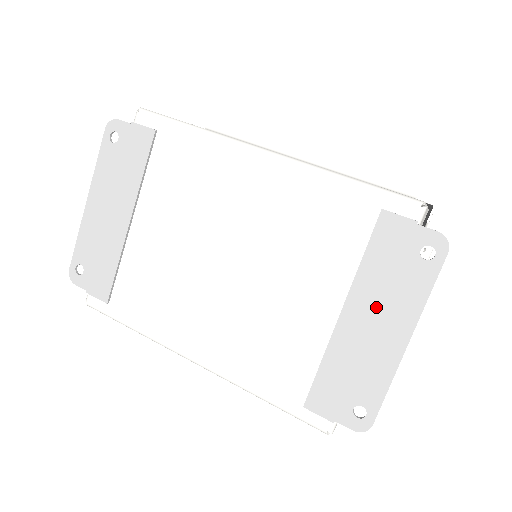
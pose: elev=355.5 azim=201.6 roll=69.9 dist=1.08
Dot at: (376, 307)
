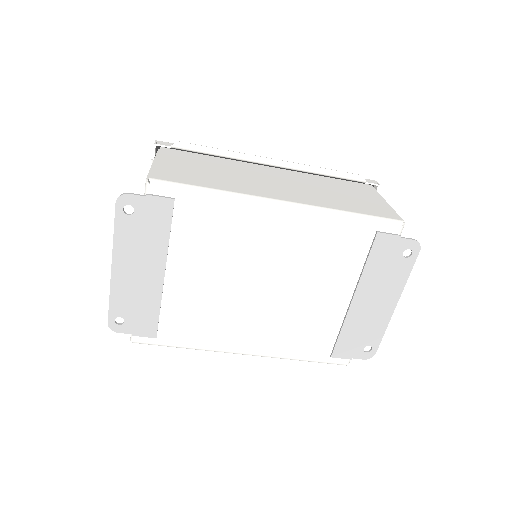
Dot at: (376, 291)
